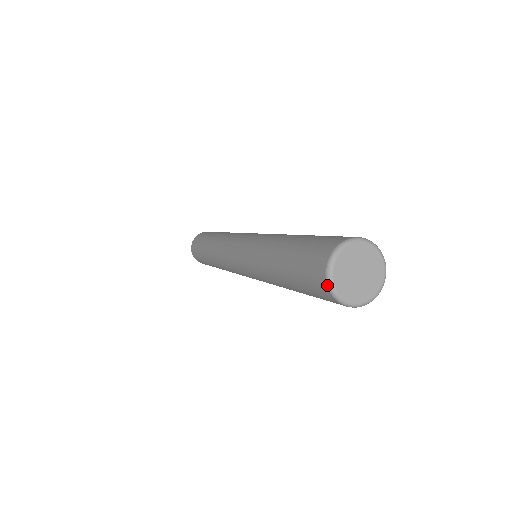
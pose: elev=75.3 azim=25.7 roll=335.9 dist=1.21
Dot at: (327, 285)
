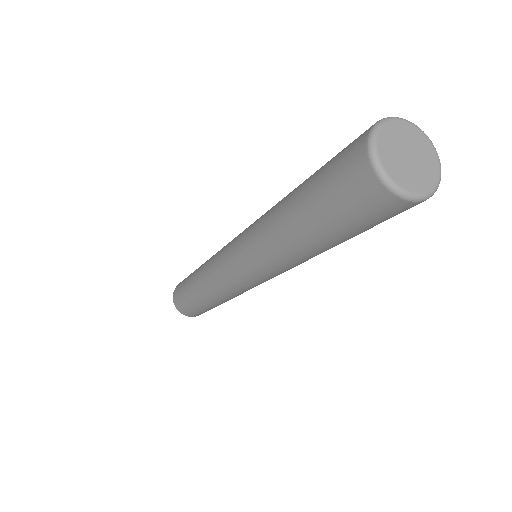
Dot at: (392, 193)
